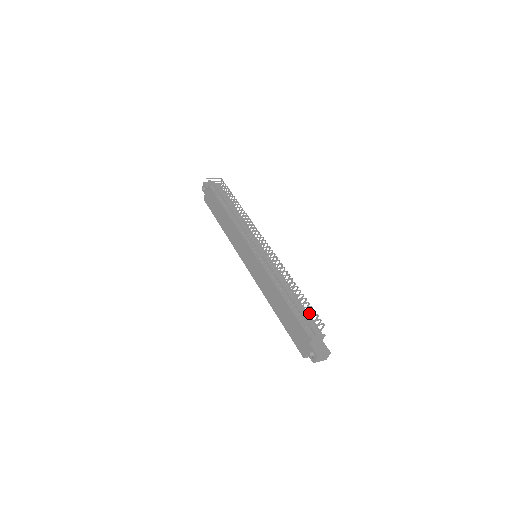
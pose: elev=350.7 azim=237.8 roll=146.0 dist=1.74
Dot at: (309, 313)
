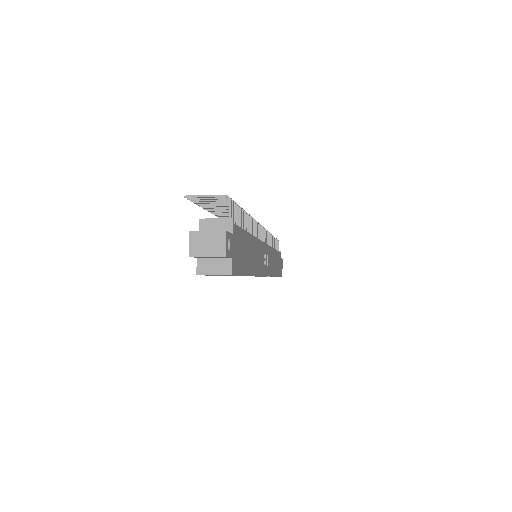
Dot at: (238, 222)
